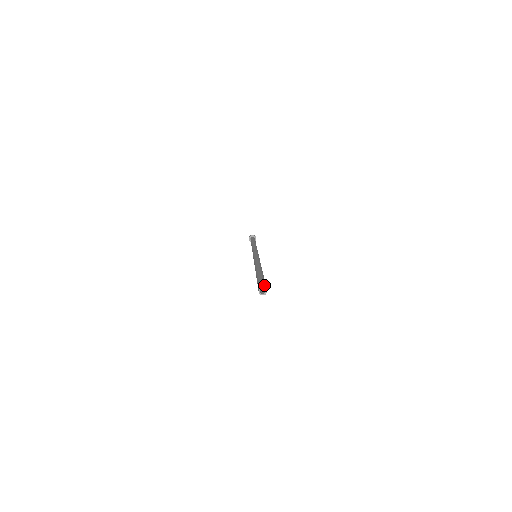
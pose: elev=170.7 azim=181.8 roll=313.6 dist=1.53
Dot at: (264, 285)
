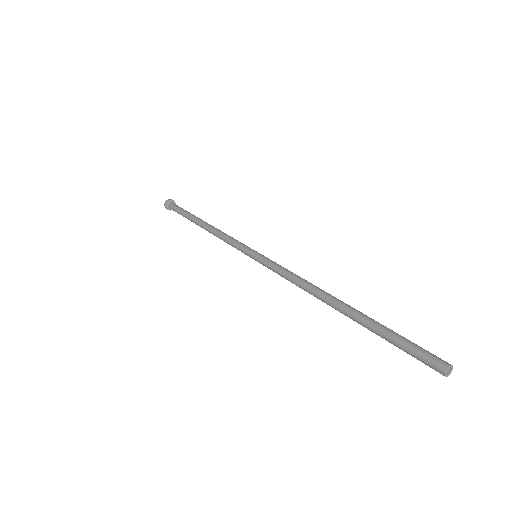
Dot at: occluded
